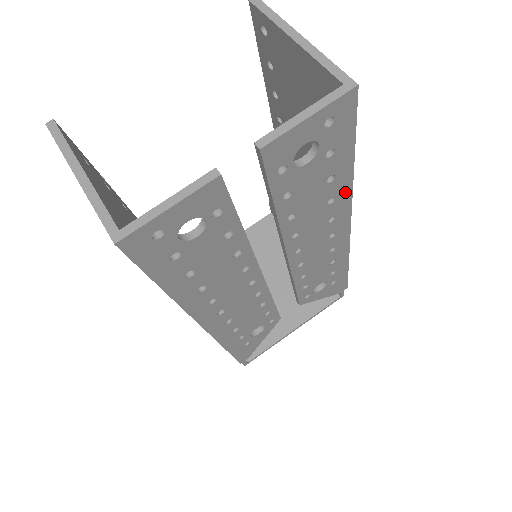
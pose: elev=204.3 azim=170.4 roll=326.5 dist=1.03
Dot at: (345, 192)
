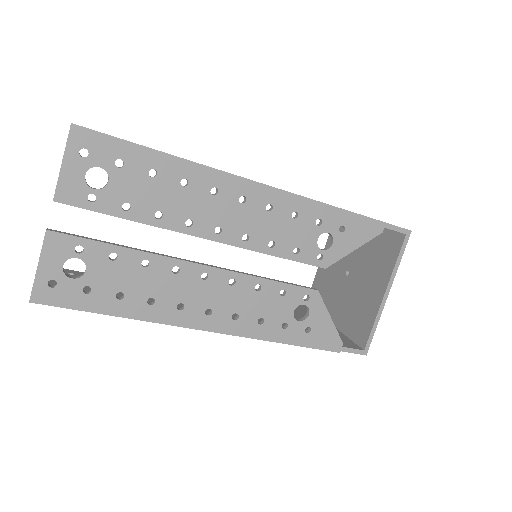
Dot at: (190, 169)
